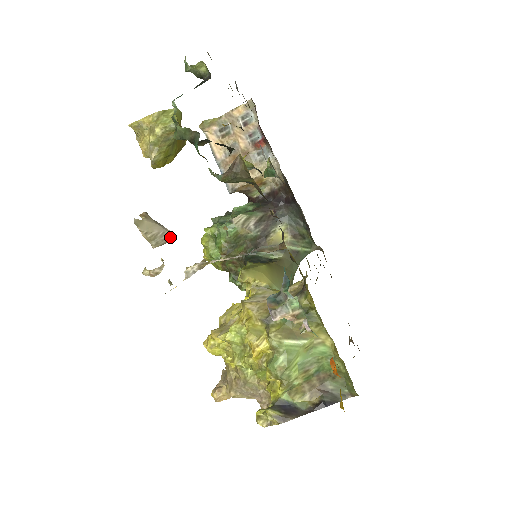
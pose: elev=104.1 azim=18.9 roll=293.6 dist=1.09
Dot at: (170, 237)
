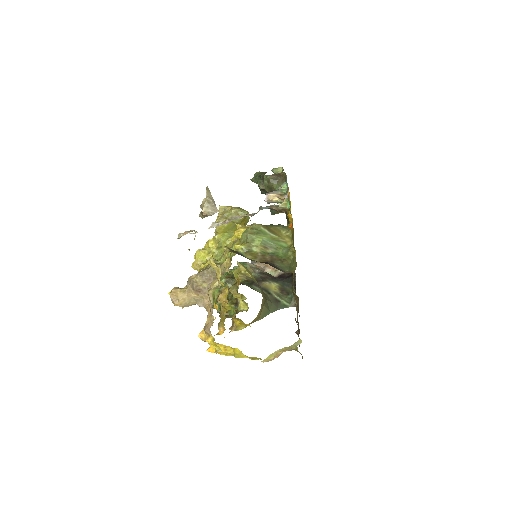
Dot at: (216, 212)
